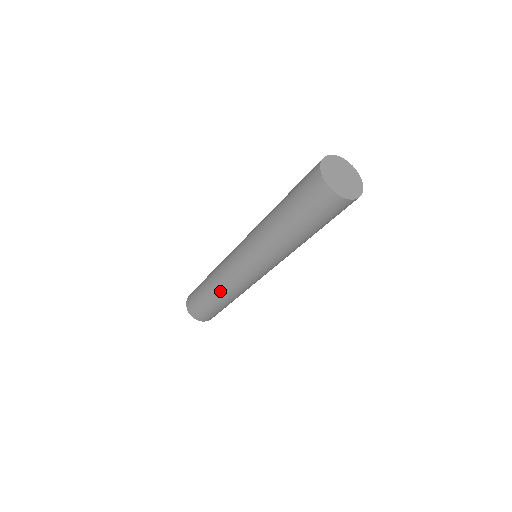
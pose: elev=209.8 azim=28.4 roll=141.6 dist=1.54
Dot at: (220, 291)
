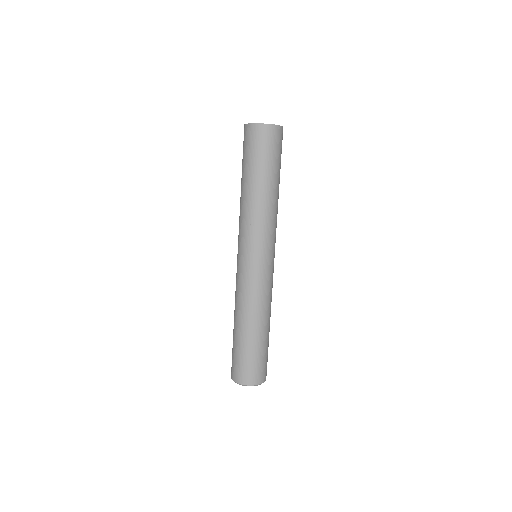
Dot at: (235, 308)
